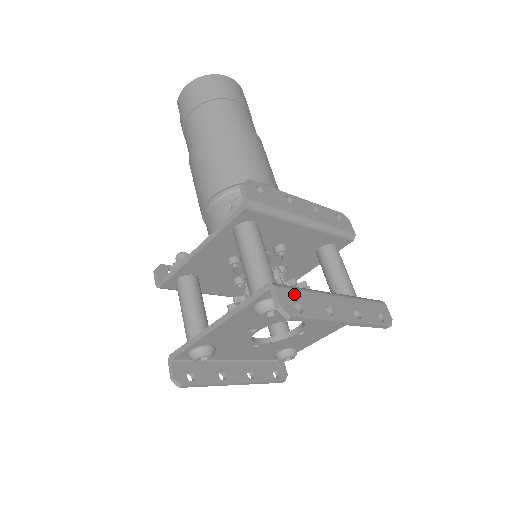
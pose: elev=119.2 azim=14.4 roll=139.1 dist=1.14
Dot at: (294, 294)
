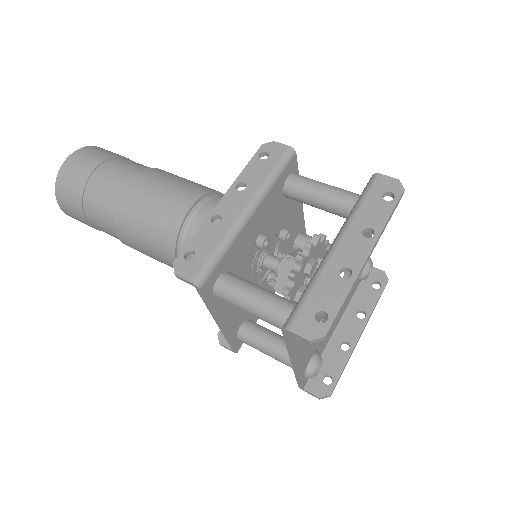
Dot at: (307, 310)
